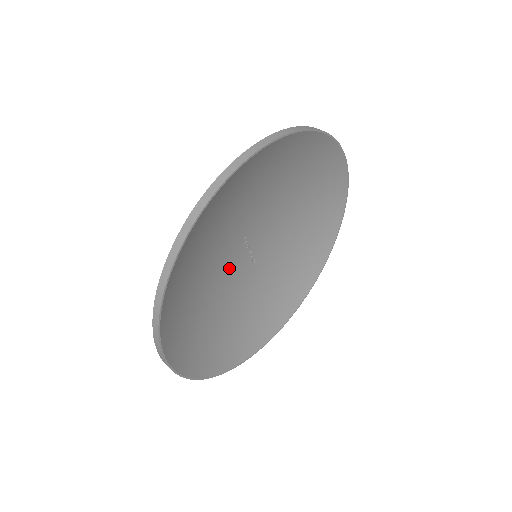
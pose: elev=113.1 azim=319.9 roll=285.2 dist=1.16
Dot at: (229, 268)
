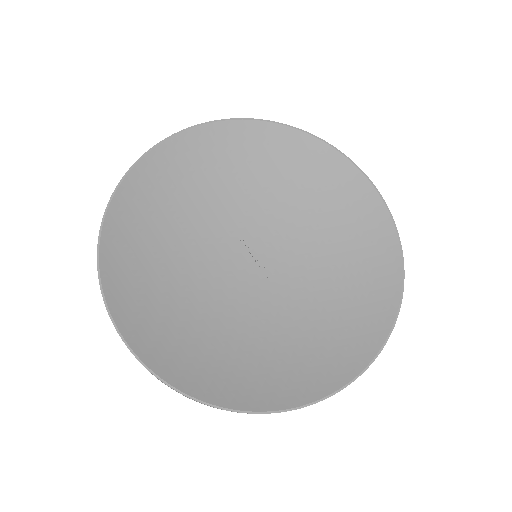
Dot at: (227, 271)
